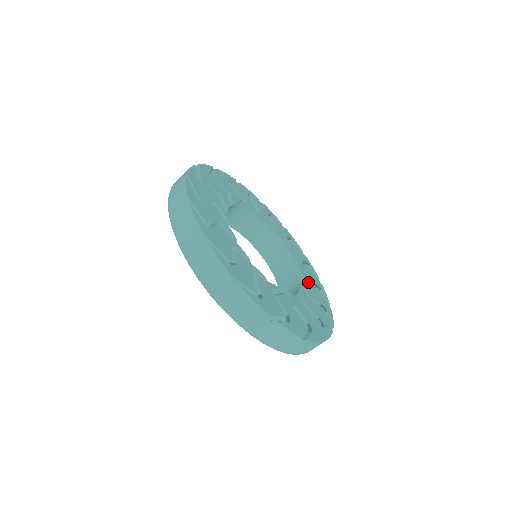
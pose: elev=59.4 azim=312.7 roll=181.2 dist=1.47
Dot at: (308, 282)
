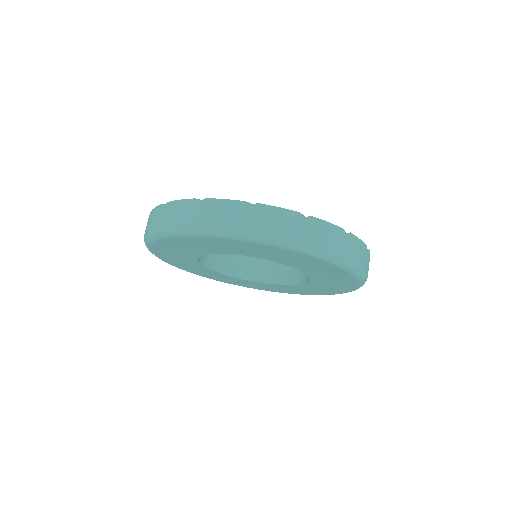
Dot at: occluded
